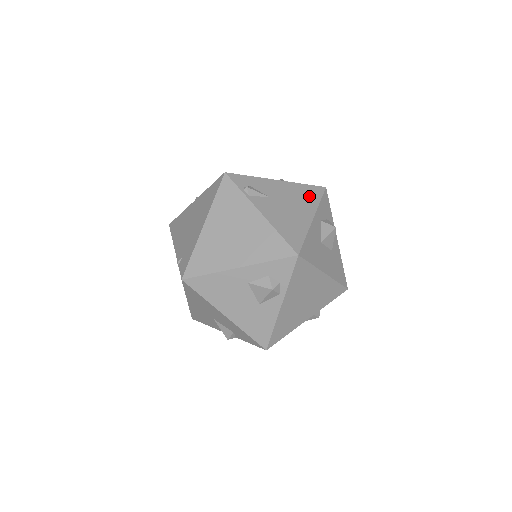
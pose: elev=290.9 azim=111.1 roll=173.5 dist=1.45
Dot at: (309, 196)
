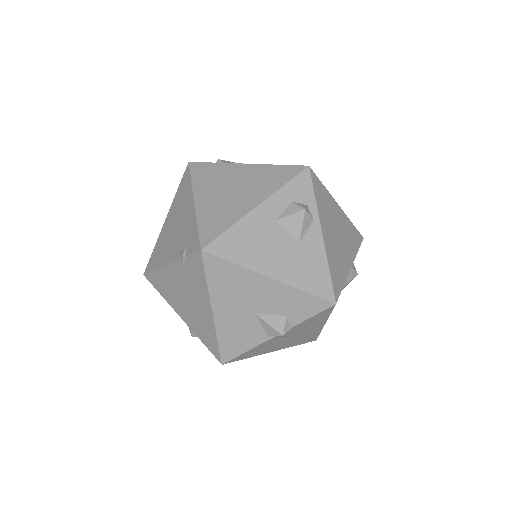
Dot at: occluded
